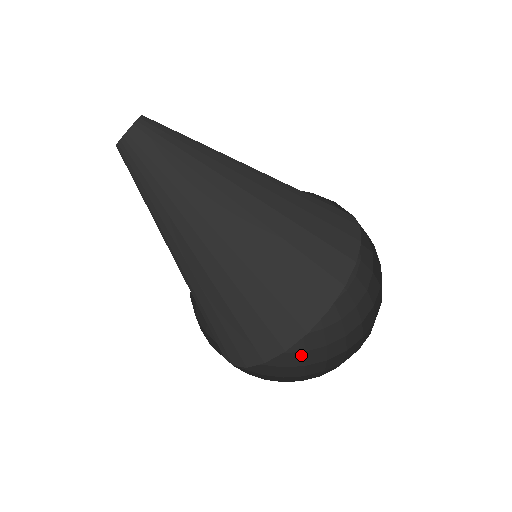
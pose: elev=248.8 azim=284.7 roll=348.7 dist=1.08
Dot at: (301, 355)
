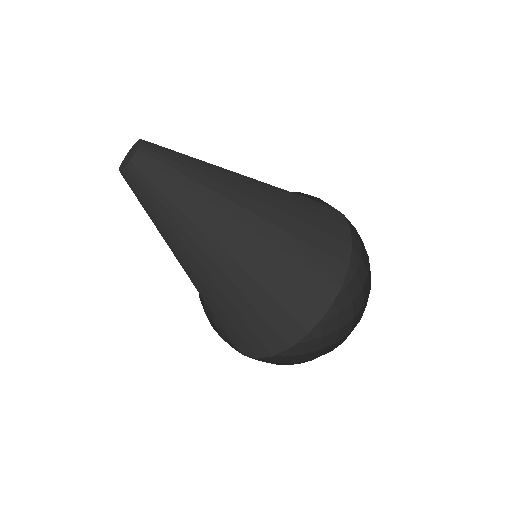
Dot at: occluded
